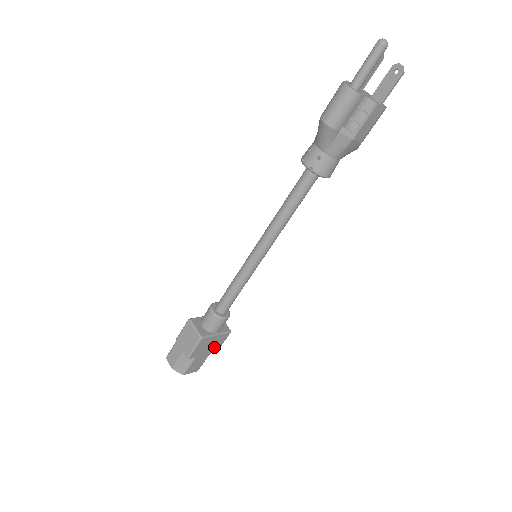
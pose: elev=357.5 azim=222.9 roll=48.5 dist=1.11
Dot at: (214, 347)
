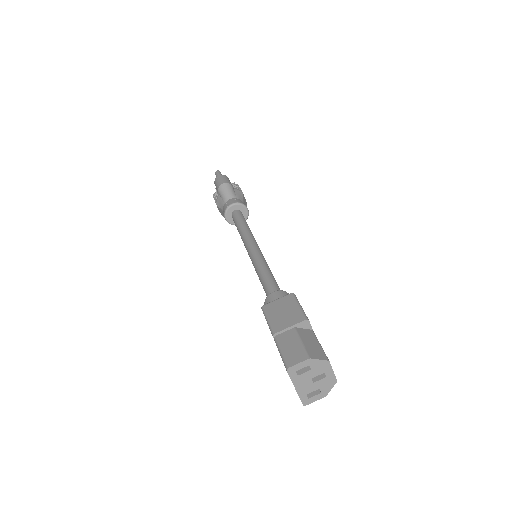
Dot at: occluded
